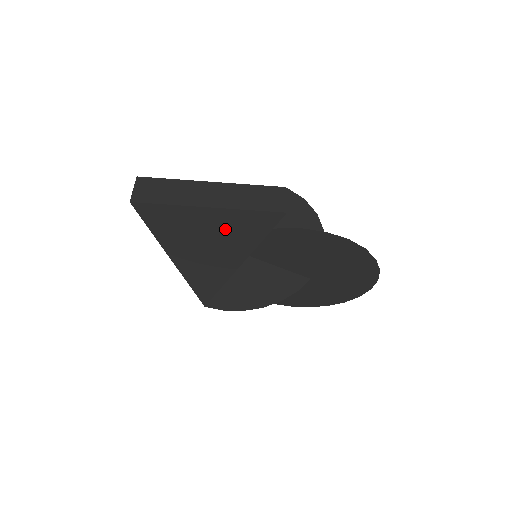
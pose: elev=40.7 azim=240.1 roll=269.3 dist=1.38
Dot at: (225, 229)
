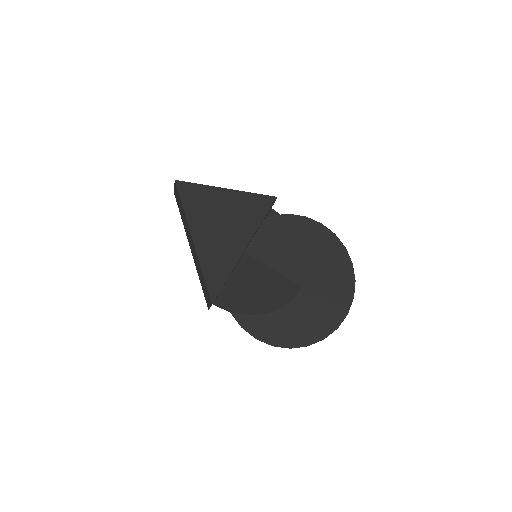
Dot at: (237, 208)
